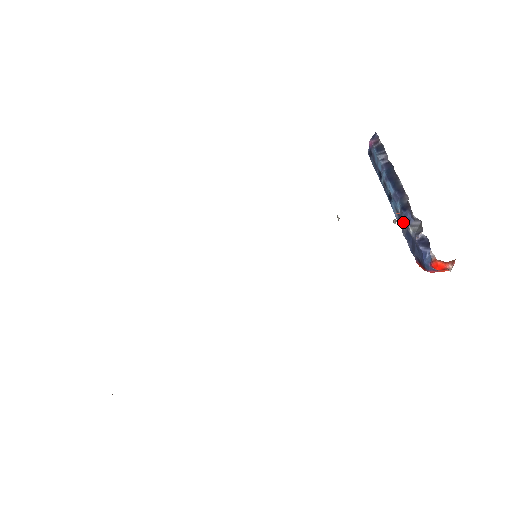
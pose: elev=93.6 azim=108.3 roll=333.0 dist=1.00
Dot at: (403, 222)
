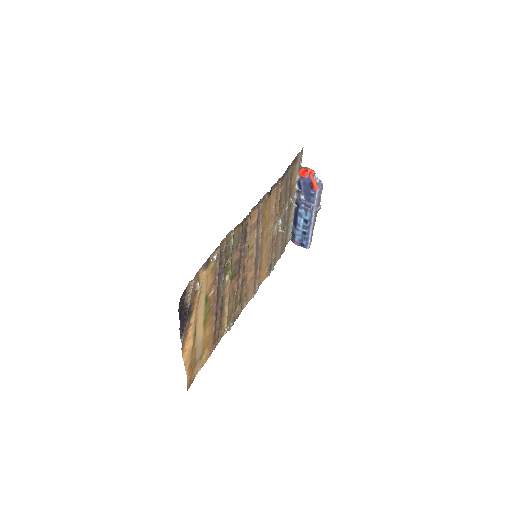
Dot at: (305, 206)
